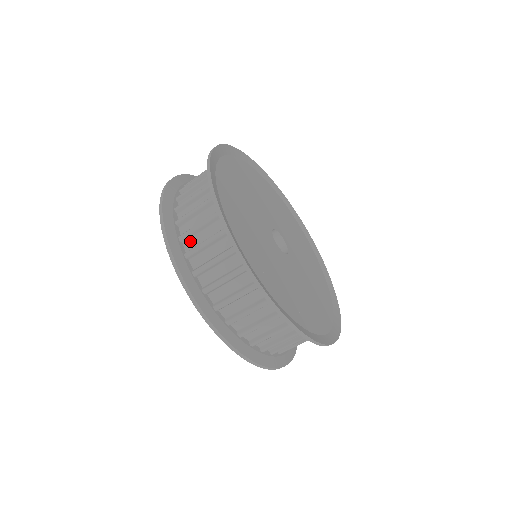
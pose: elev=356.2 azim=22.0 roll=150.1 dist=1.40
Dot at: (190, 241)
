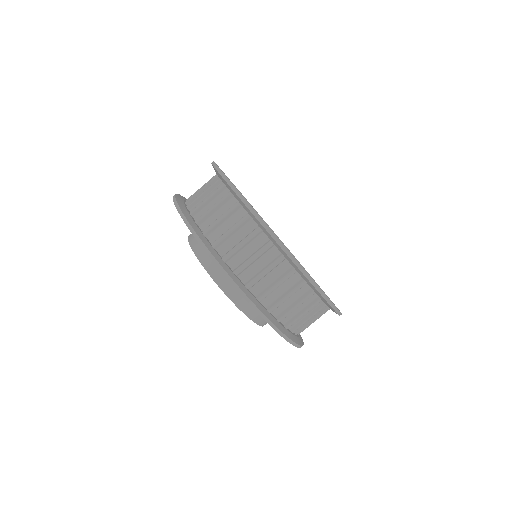
Dot at: (257, 286)
